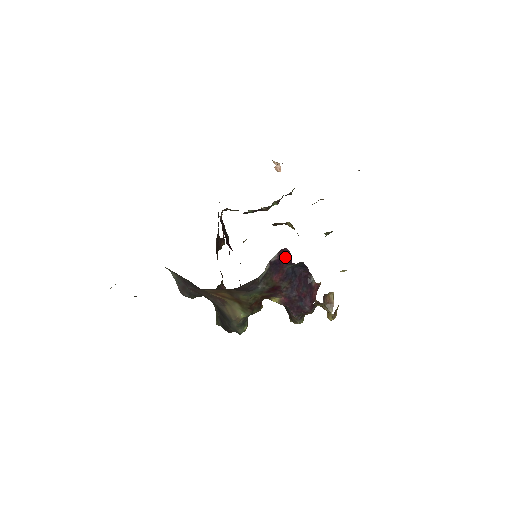
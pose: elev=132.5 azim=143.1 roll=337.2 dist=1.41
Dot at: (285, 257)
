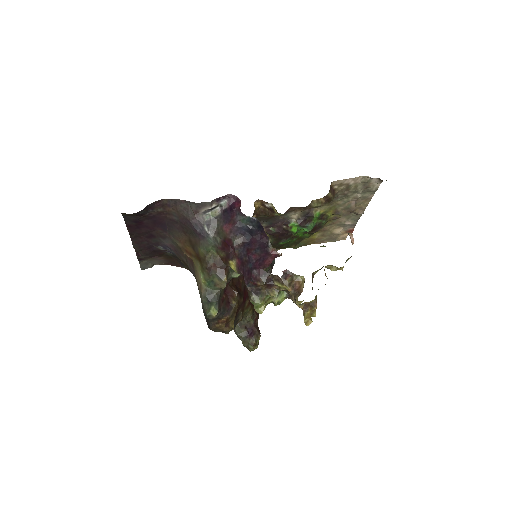
Dot at: (235, 206)
